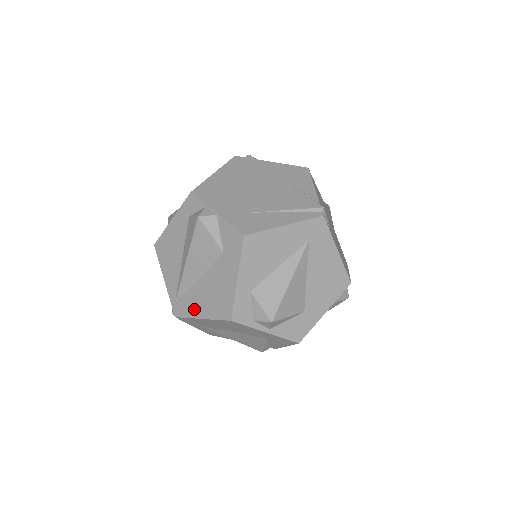
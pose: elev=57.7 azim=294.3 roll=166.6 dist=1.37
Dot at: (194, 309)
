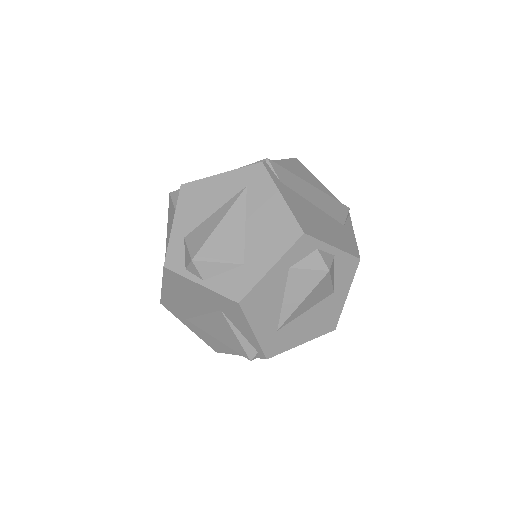
Dot at: occluded
